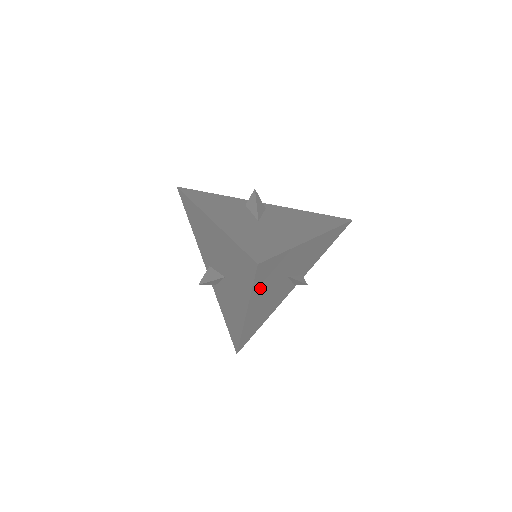
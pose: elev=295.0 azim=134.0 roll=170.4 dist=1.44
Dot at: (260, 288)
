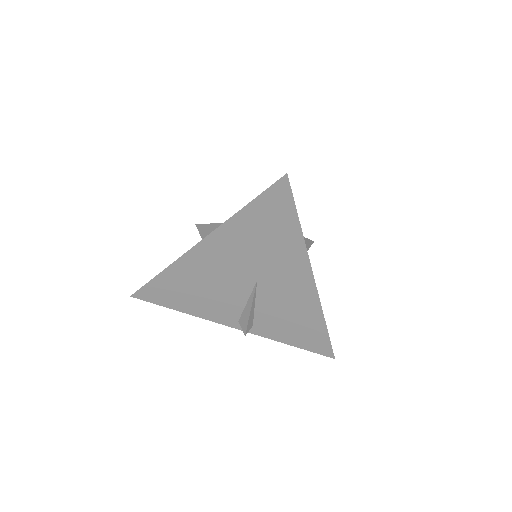
Dot at: (245, 227)
